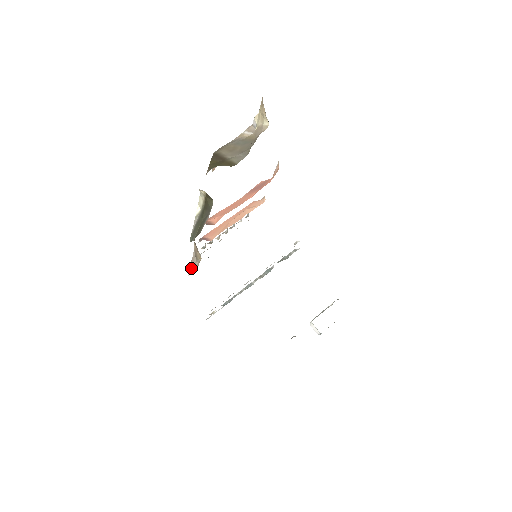
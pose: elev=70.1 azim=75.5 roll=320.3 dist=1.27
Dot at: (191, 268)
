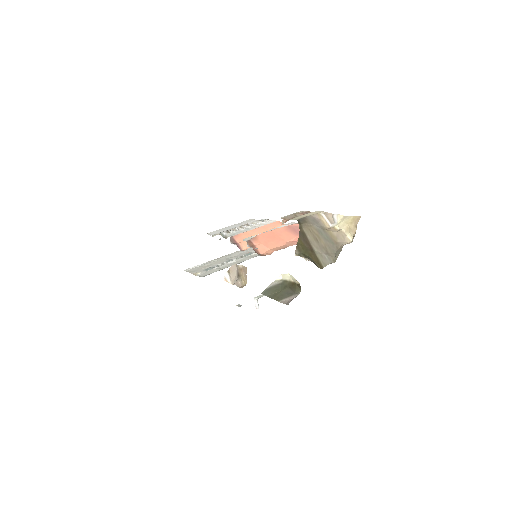
Dot at: (234, 284)
